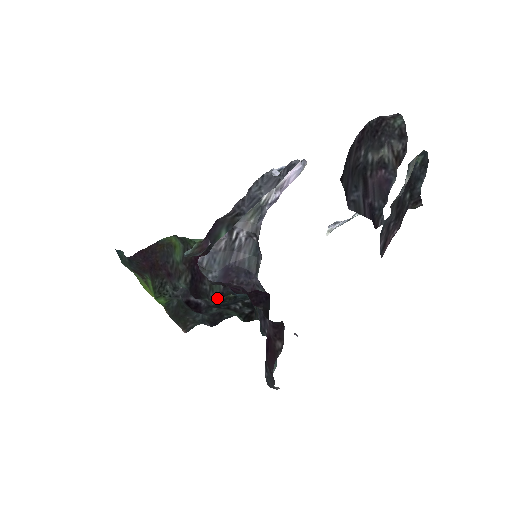
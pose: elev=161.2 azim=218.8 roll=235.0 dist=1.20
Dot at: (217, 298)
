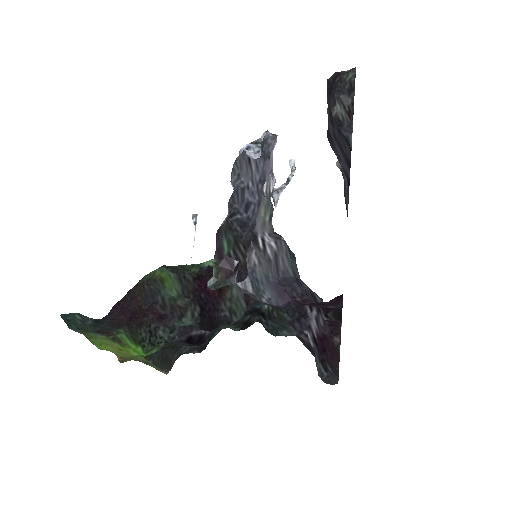
Dot at: (239, 320)
